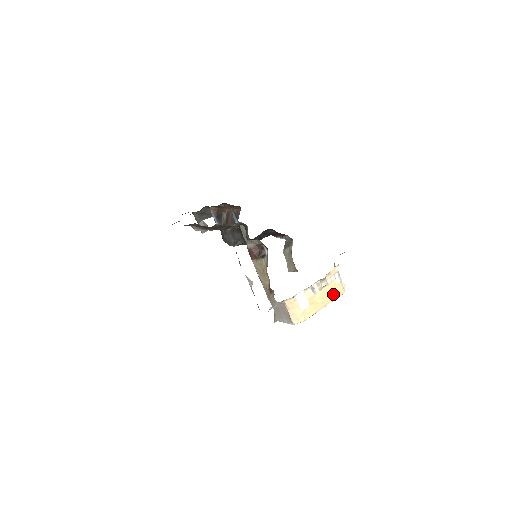
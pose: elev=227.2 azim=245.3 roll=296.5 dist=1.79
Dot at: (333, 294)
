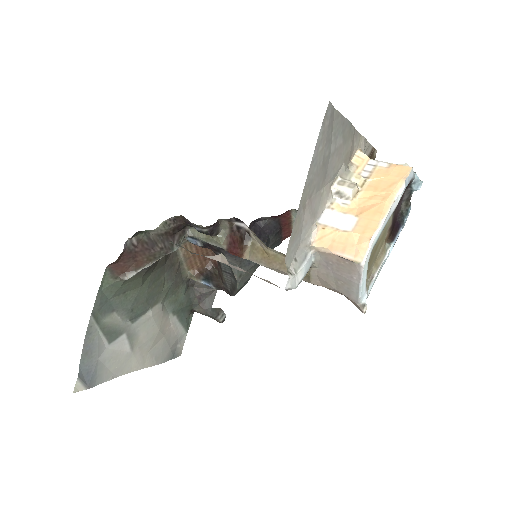
Dot at: (391, 181)
